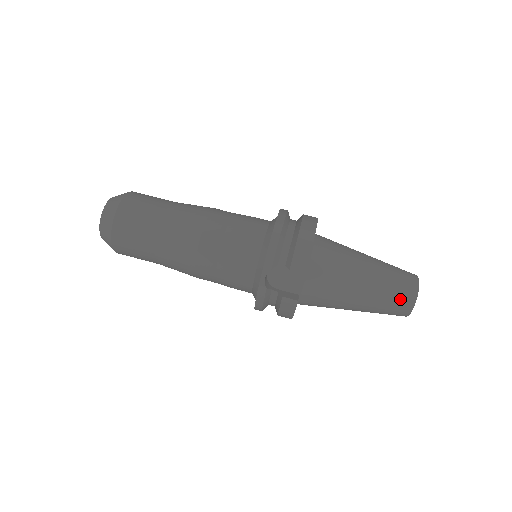
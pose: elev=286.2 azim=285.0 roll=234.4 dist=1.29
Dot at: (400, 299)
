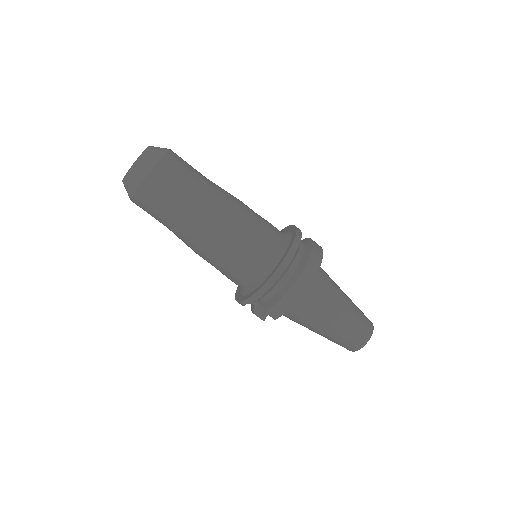
Dot at: (344, 346)
